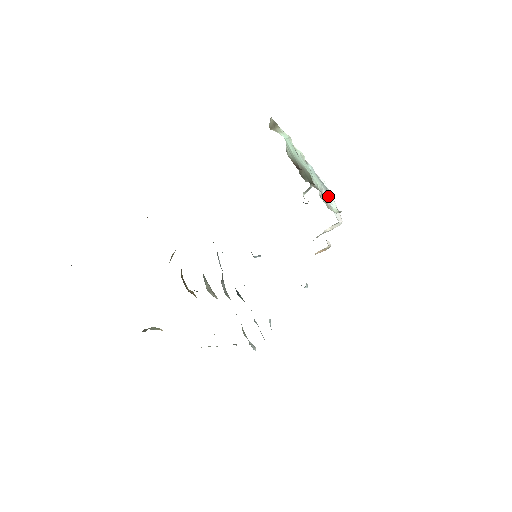
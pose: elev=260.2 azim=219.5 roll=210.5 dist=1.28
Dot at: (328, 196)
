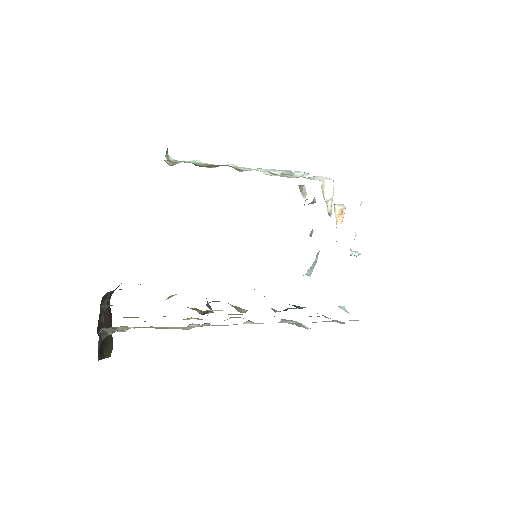
Dot at: (298, 175)
